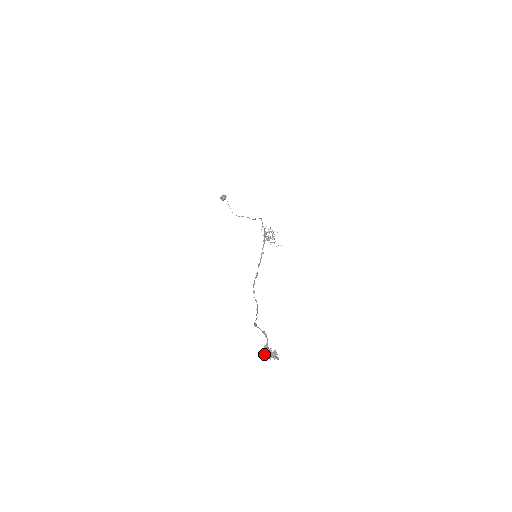
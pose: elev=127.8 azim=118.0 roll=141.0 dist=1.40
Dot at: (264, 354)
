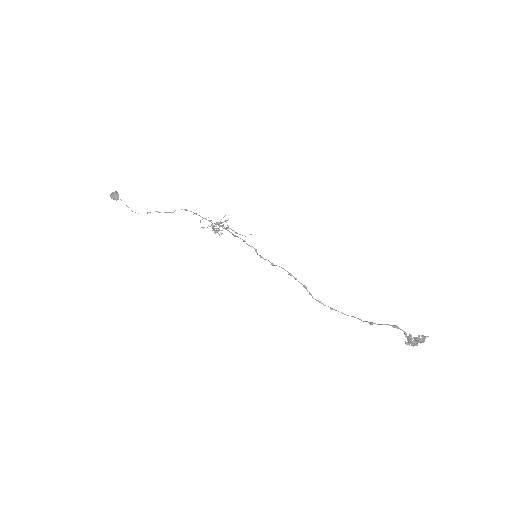
Dot at: (409, 344)
